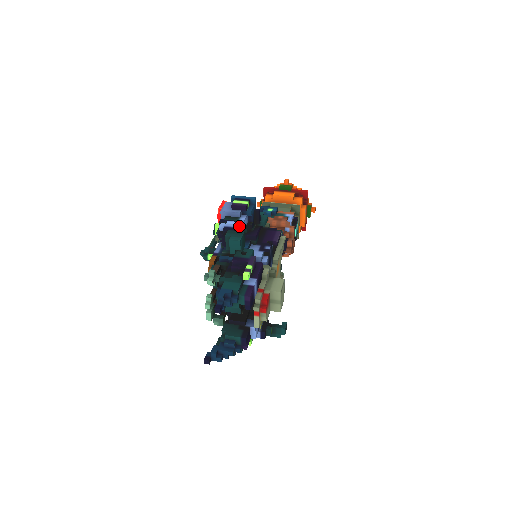
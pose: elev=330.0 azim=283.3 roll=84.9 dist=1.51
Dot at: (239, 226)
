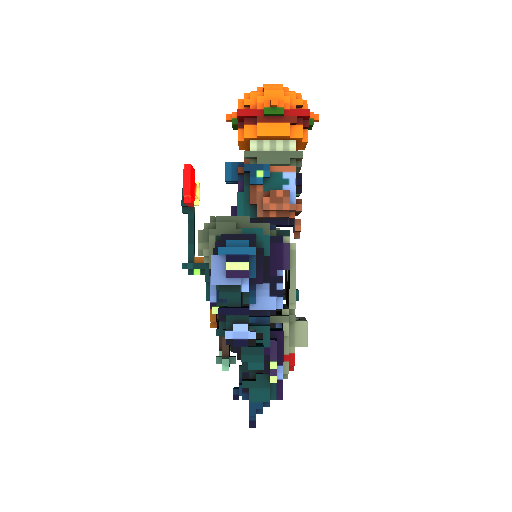
Dot at: (253, 335)
